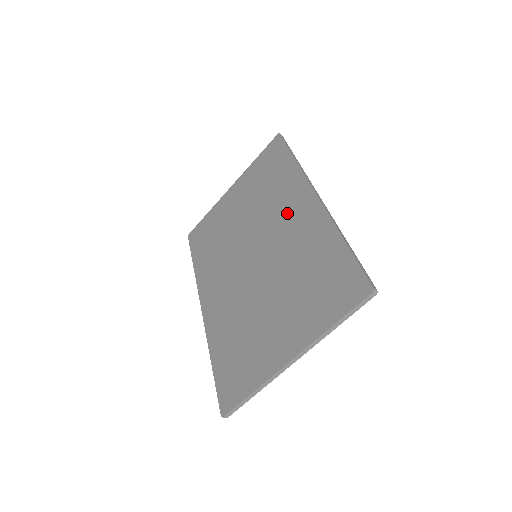
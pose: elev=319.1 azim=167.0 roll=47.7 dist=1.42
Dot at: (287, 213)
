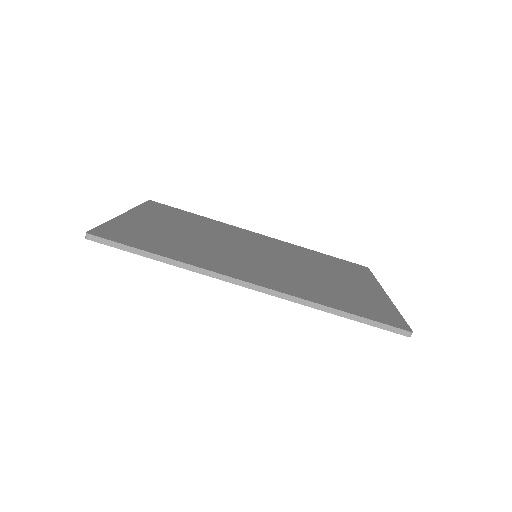
Dot at: occluded
